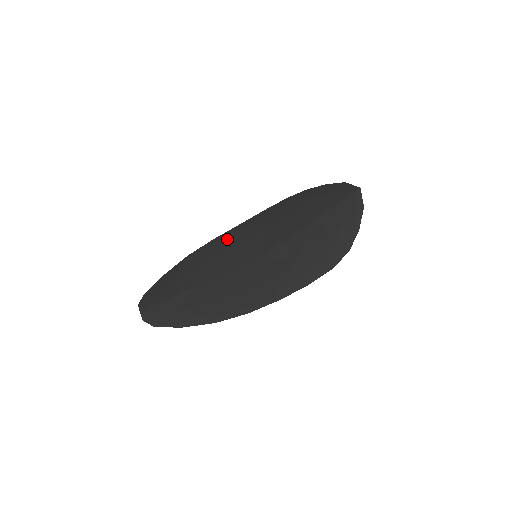
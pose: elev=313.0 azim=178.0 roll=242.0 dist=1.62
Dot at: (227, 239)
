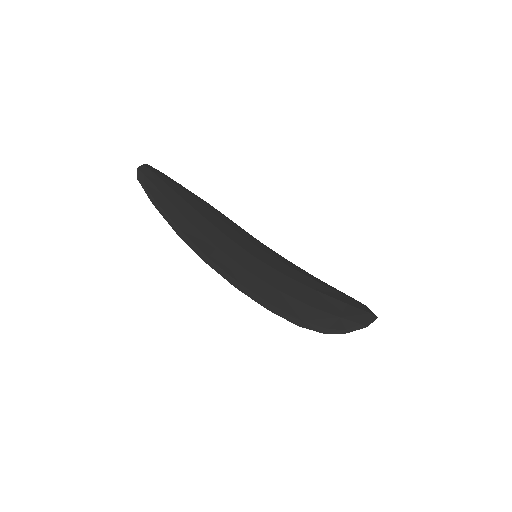
Dot at: (246, 233)
